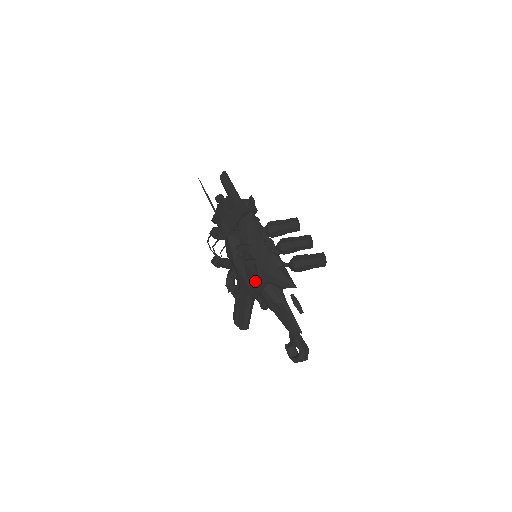
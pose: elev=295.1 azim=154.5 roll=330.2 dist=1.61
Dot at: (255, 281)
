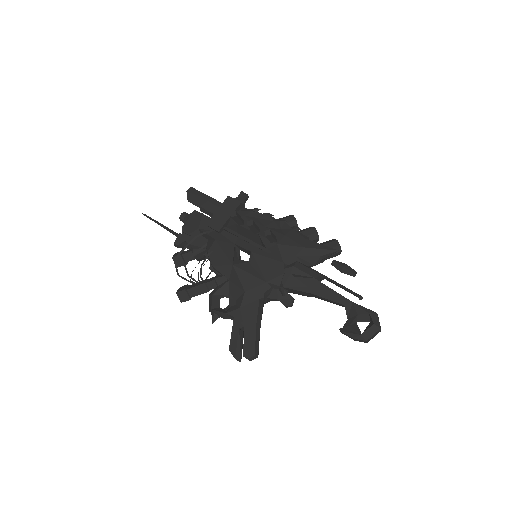
Dot at: (276, 264)
